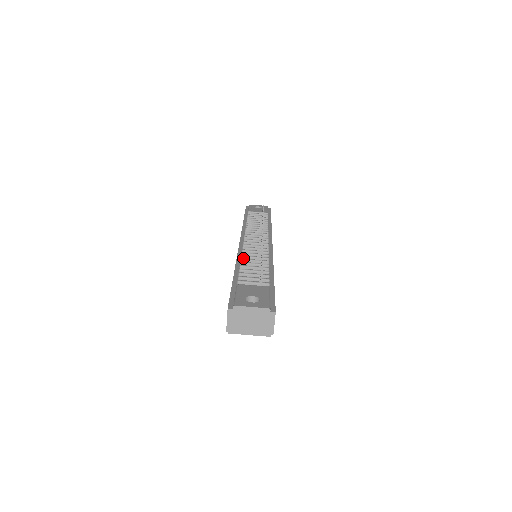
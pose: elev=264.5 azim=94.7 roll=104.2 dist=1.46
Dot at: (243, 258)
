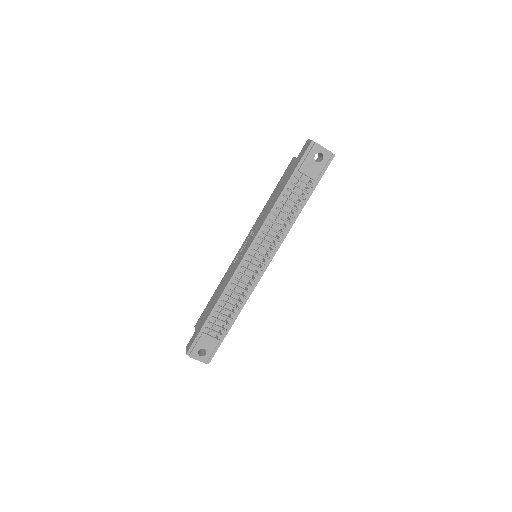
Dot at: (229, 291)
